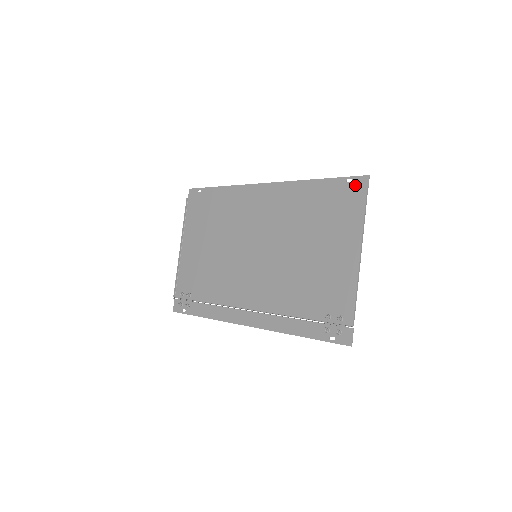
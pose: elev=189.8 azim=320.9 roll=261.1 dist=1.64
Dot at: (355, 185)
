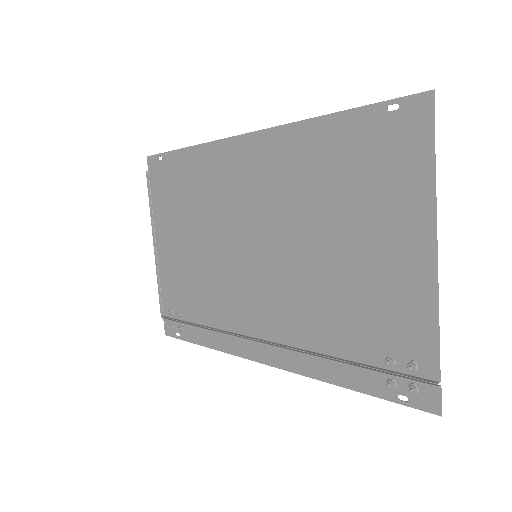
Dot at: (406, 115)
